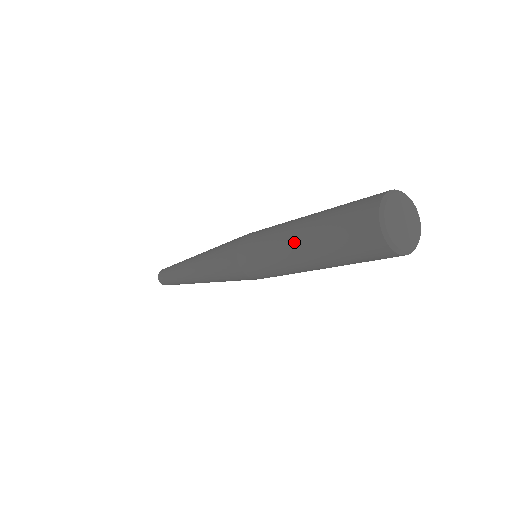
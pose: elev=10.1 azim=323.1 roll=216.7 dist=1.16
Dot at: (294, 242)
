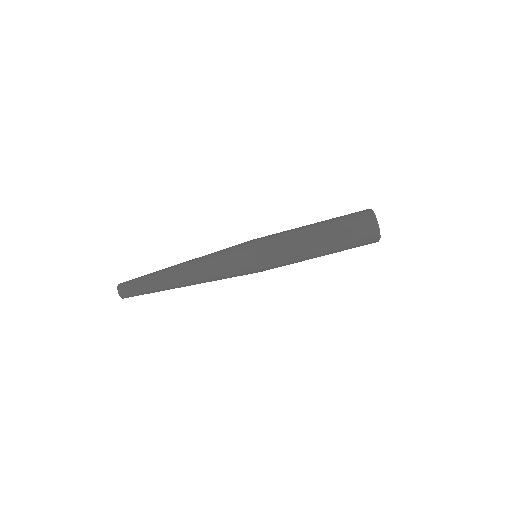
Dot at: (311, 229)
